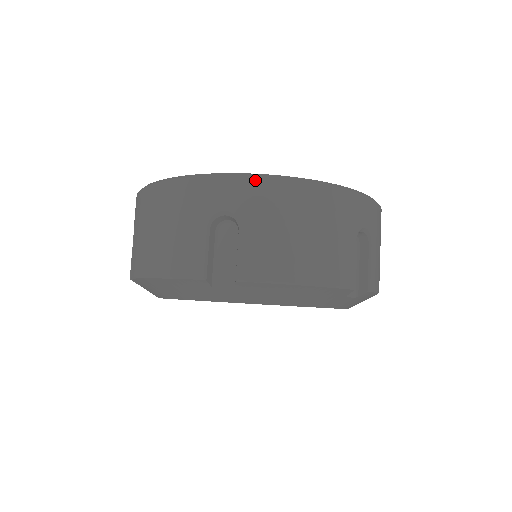
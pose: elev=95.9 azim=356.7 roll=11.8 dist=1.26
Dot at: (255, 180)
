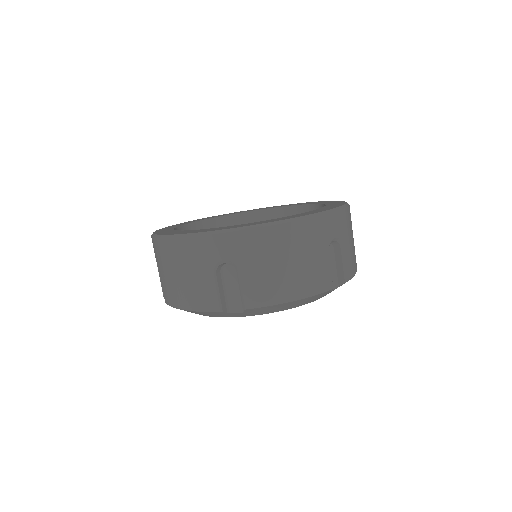
Dot at: (342, 212)
